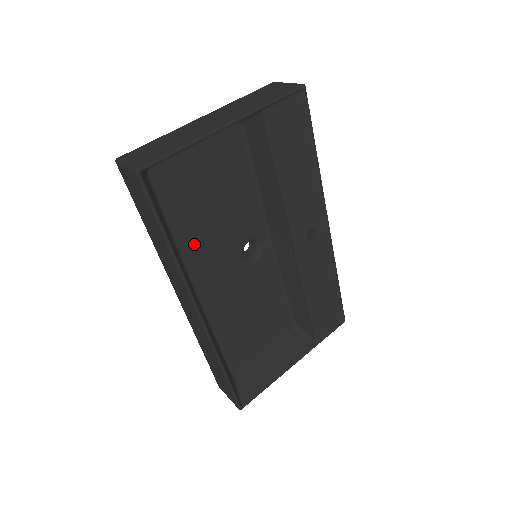
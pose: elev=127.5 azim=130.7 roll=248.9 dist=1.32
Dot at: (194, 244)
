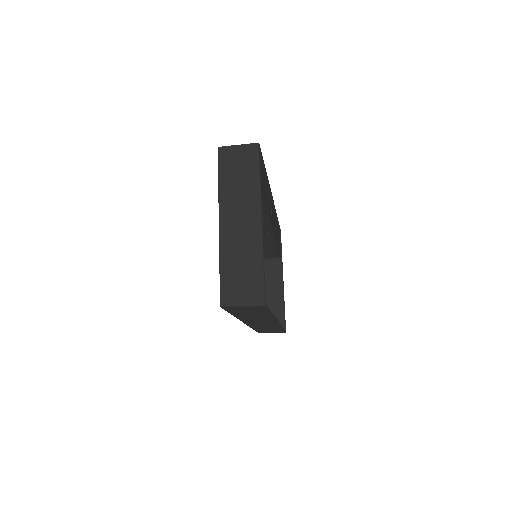
Dot at: occluded
